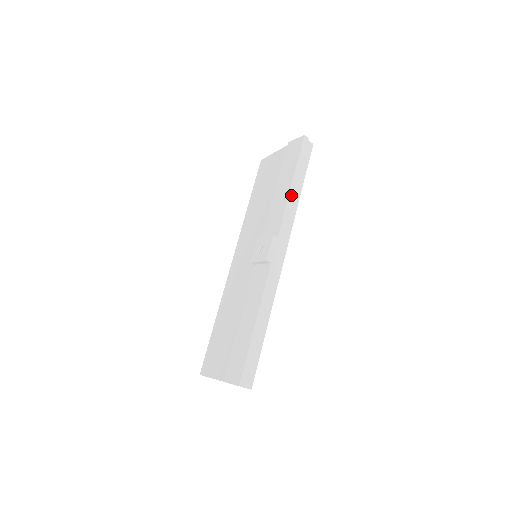
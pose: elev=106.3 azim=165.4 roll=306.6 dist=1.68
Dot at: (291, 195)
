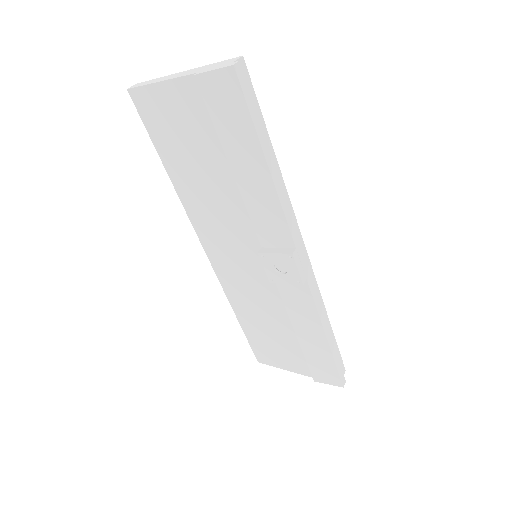
Dot at: (276, 181)
